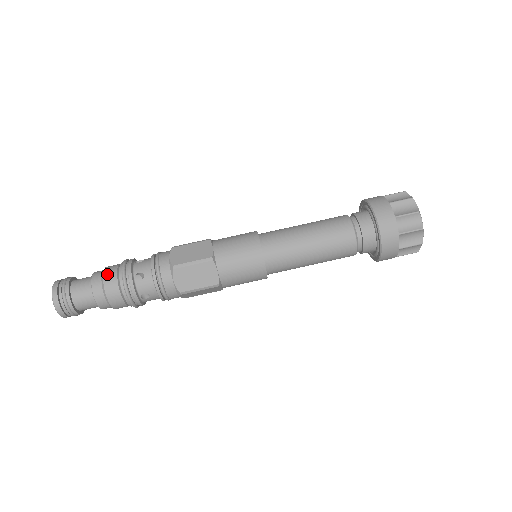
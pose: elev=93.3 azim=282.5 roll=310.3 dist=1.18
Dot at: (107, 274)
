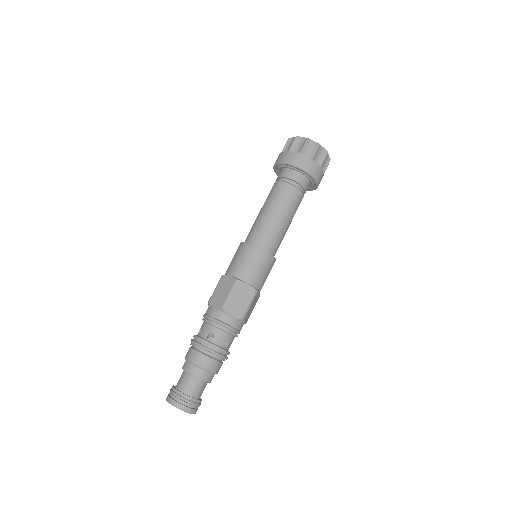
Dot at: (191, 358)
